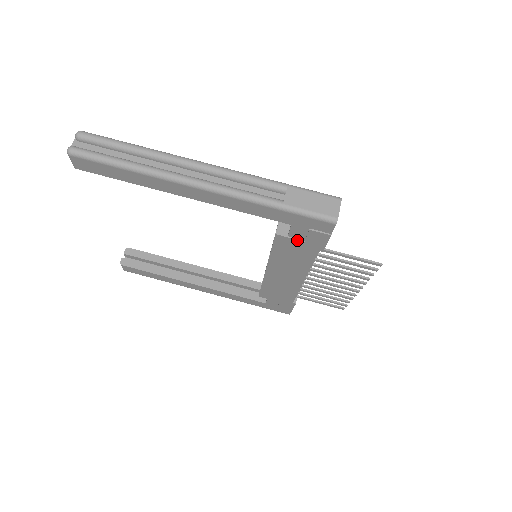
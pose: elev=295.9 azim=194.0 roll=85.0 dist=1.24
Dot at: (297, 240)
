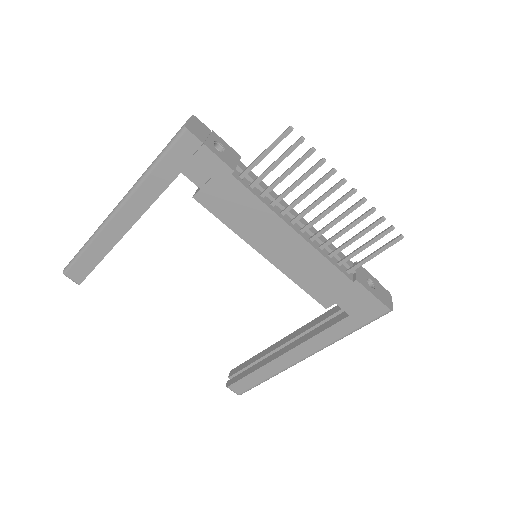
Dot at: (207, 184)
